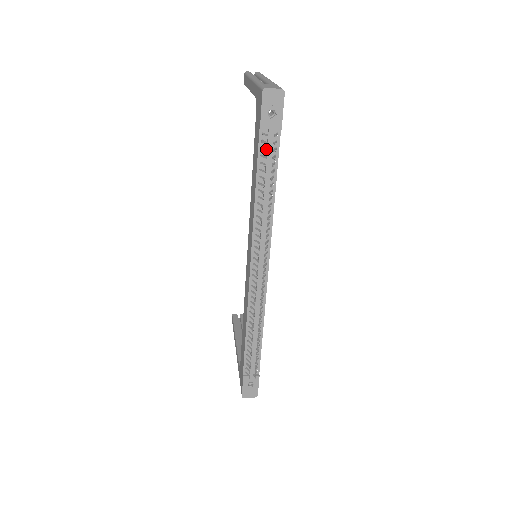
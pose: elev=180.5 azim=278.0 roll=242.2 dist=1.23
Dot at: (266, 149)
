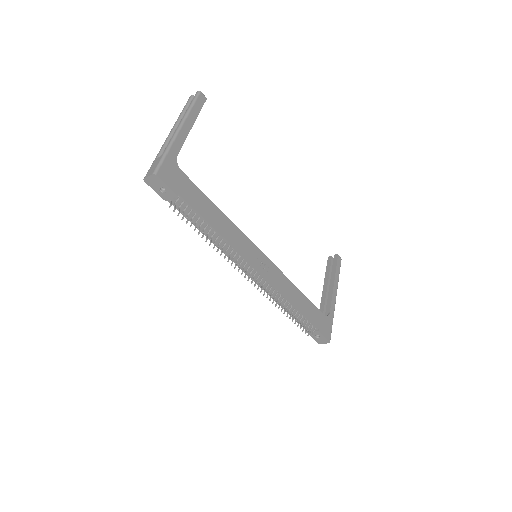
Dot at: (179, 212)
